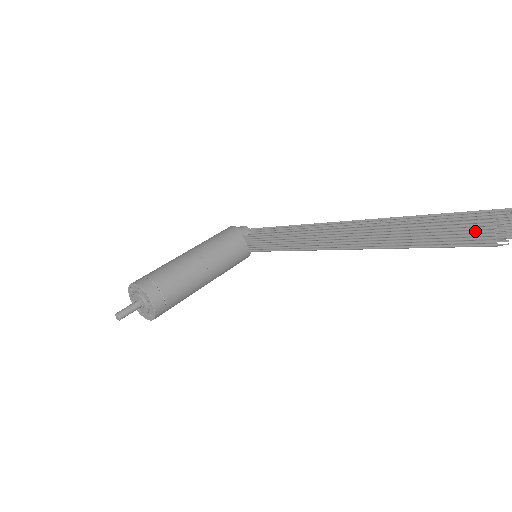
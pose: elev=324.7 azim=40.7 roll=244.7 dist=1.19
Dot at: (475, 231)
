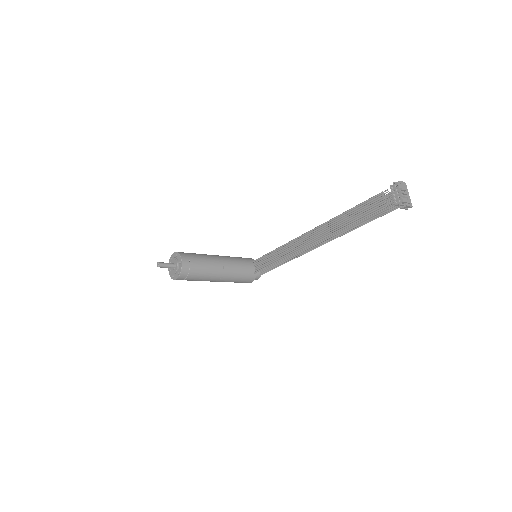
Dot at: (375, 202)
